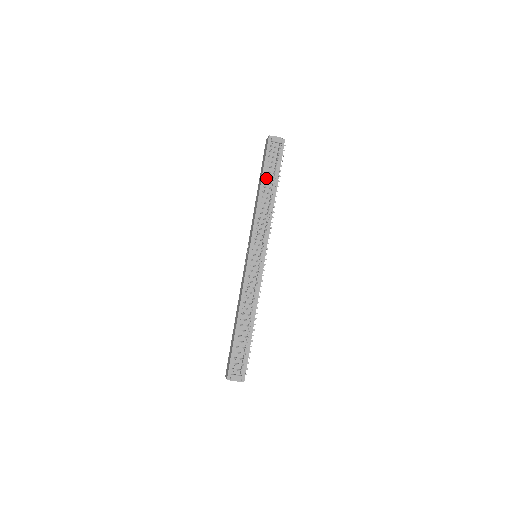
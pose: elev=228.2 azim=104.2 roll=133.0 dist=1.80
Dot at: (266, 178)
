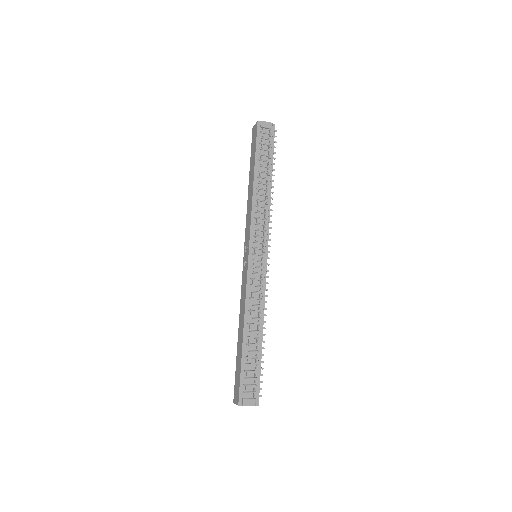
Dot at: (259, 167)
